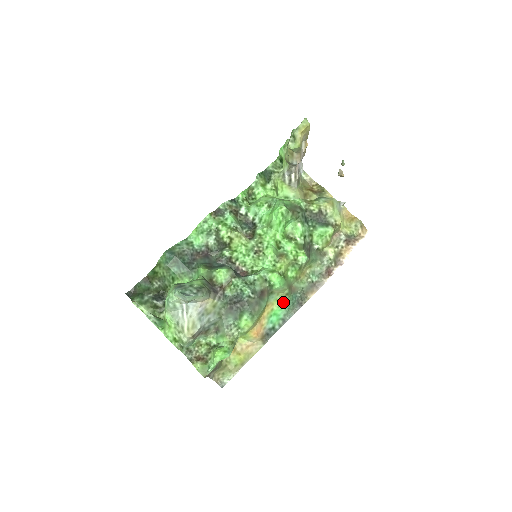
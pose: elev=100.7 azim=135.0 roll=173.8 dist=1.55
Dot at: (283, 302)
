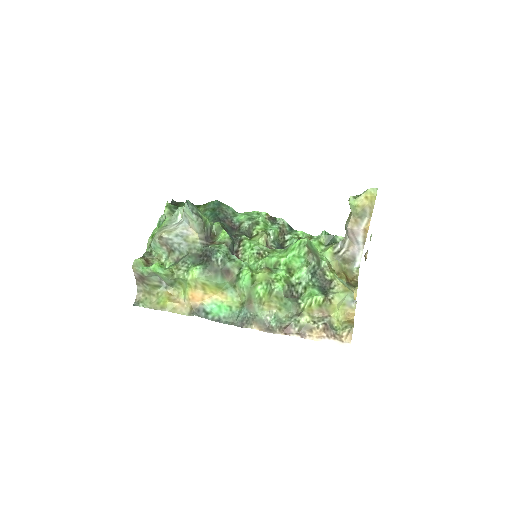
Dot at: (234, 307)
